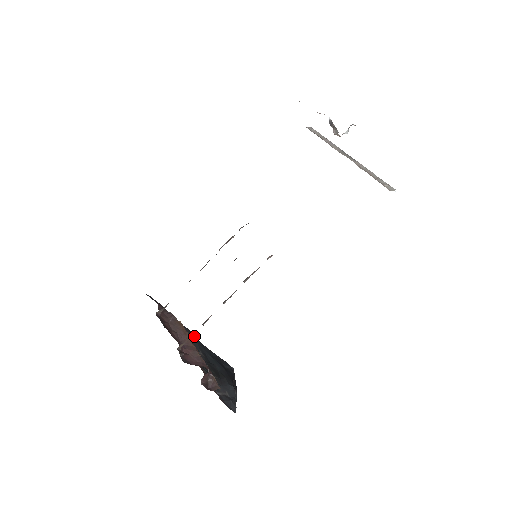
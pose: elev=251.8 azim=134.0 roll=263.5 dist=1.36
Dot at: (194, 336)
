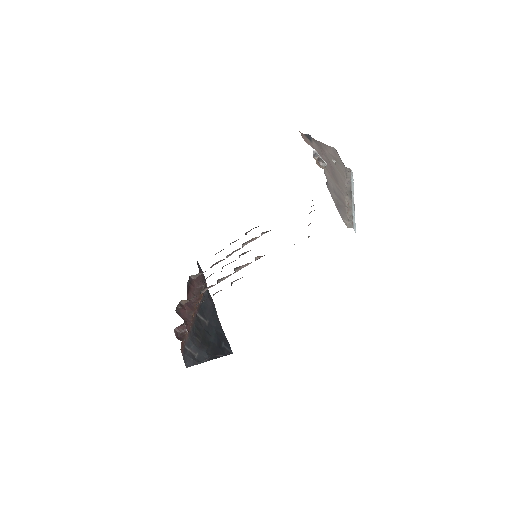
Dot at: (215, 310)
